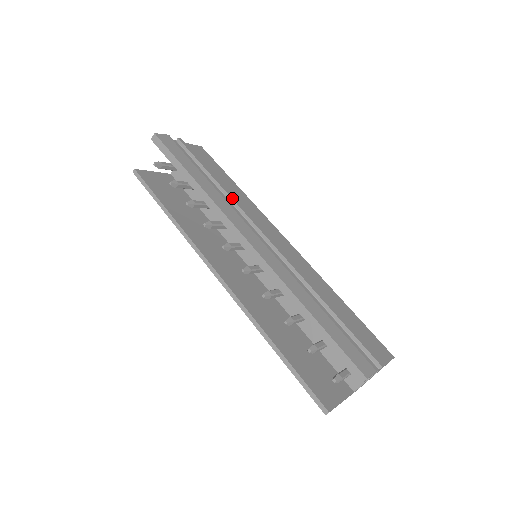
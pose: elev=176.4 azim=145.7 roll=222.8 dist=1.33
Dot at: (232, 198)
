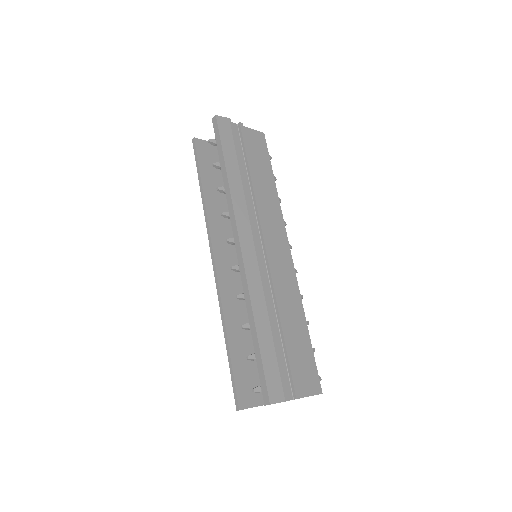
Dot at: (256, 199)
